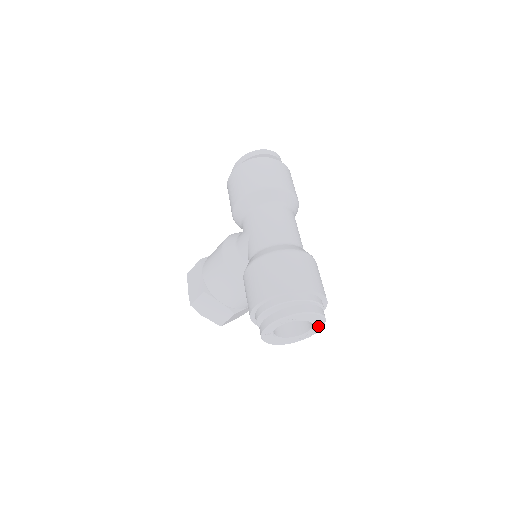
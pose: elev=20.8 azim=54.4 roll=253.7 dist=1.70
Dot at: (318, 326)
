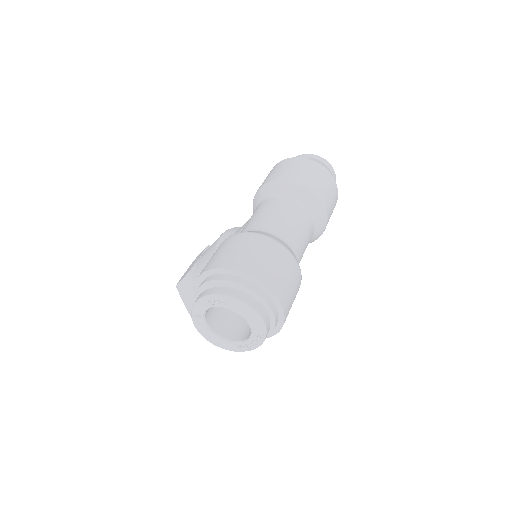
Dot at: (258, 335)
